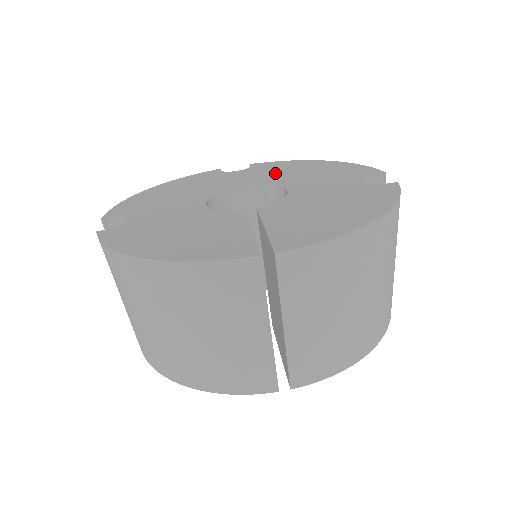
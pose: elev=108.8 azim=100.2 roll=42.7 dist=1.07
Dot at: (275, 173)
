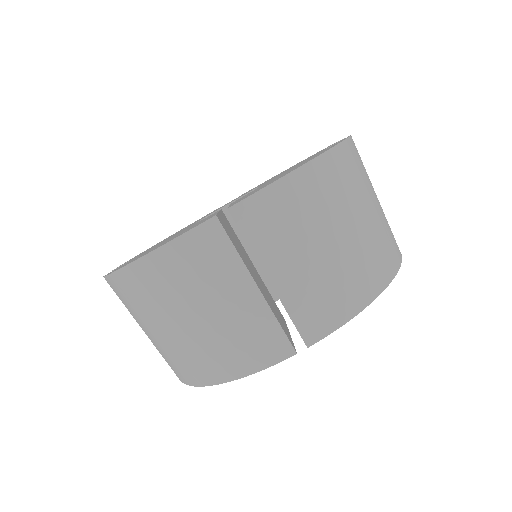
Dot at: occluded
